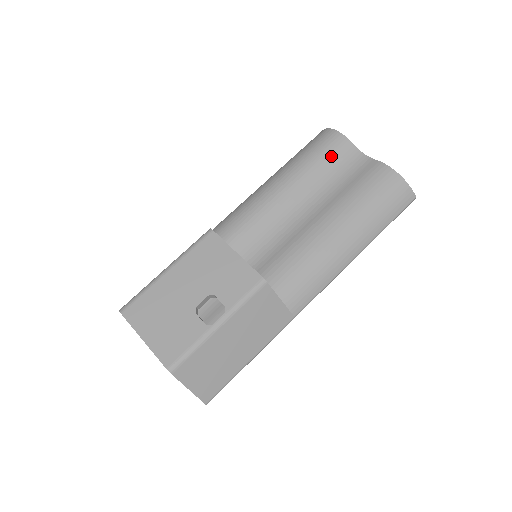
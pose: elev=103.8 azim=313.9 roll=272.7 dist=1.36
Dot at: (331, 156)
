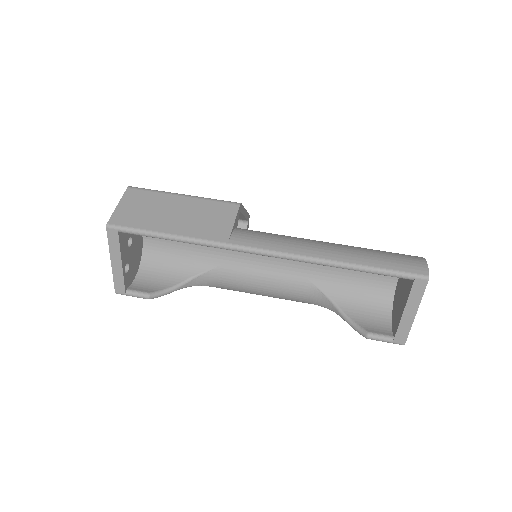
Dot at: occluded
